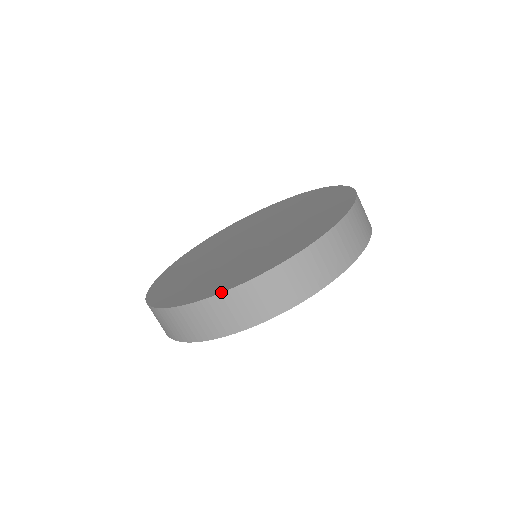
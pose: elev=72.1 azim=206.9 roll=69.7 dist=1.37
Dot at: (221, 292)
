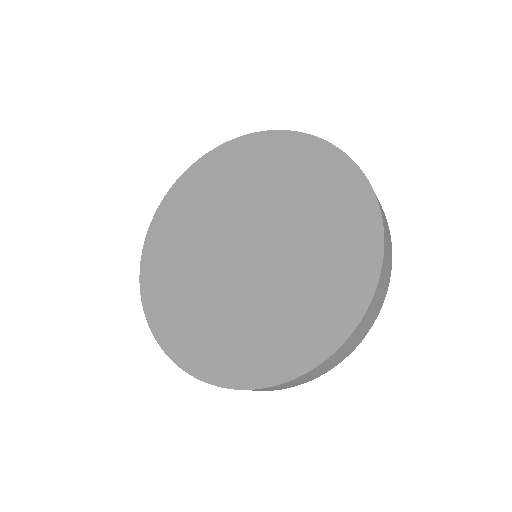
Dot at: (281, 383)
